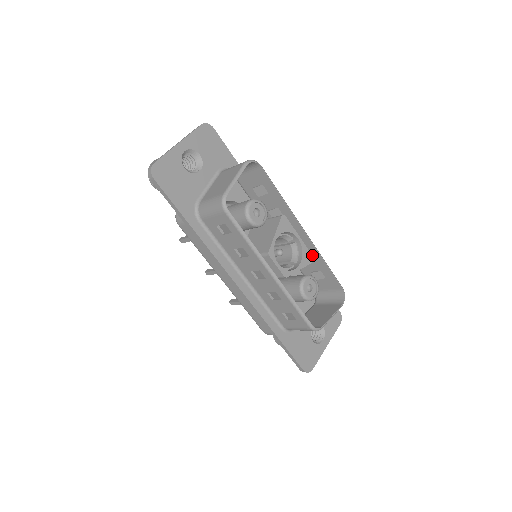
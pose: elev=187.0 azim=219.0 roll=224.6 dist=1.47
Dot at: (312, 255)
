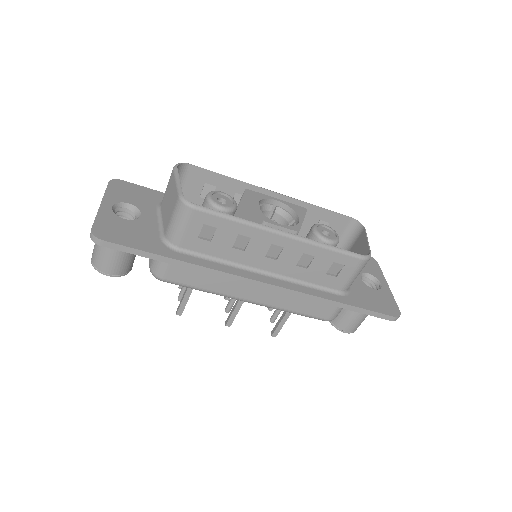
Dot at: occluded
